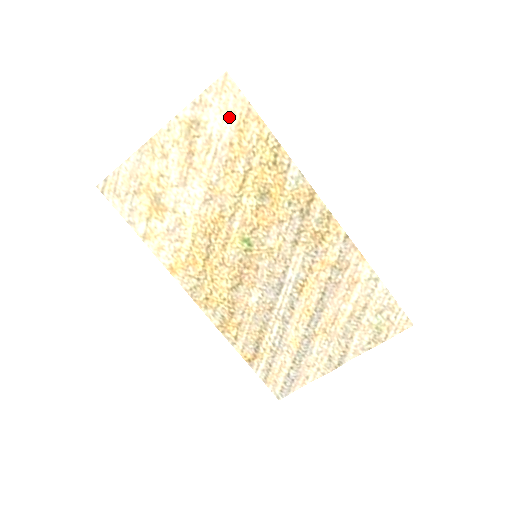
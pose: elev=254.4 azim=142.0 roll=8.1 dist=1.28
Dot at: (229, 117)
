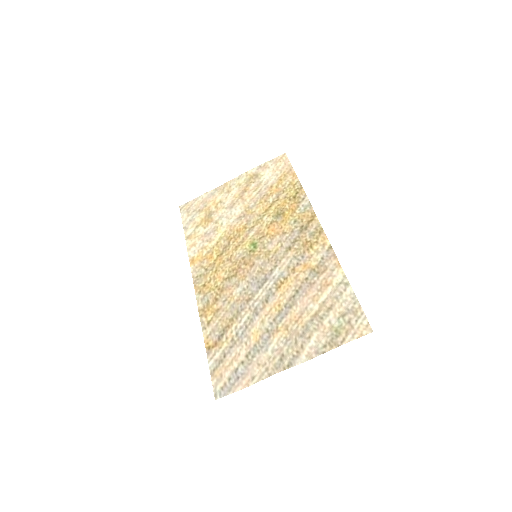
Dot at: (277, 173)
